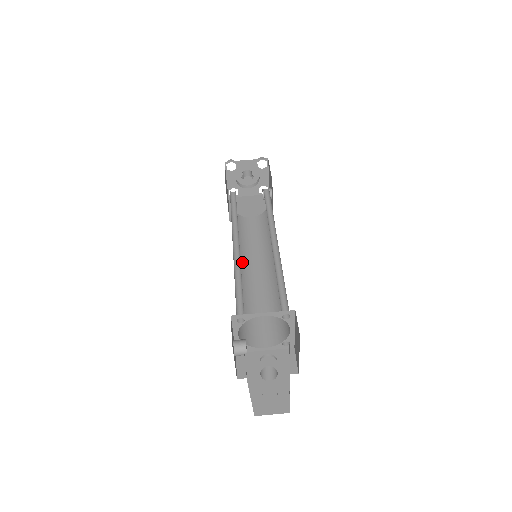
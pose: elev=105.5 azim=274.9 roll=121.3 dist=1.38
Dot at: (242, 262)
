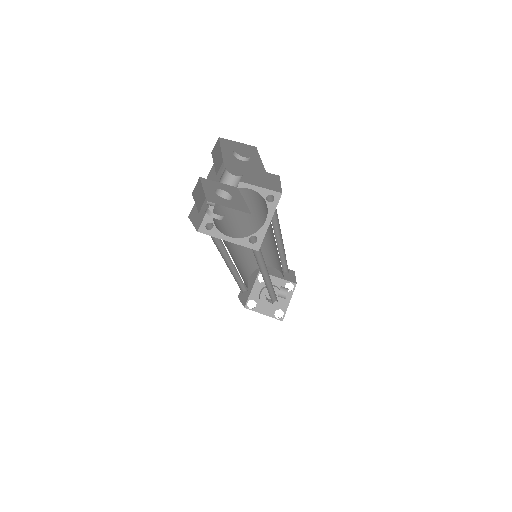
Dot at: occluded
